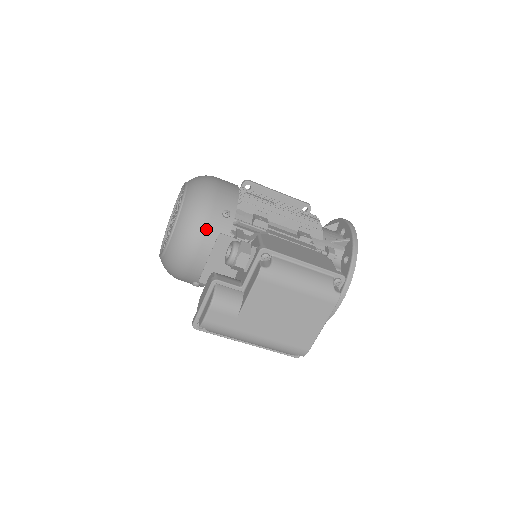
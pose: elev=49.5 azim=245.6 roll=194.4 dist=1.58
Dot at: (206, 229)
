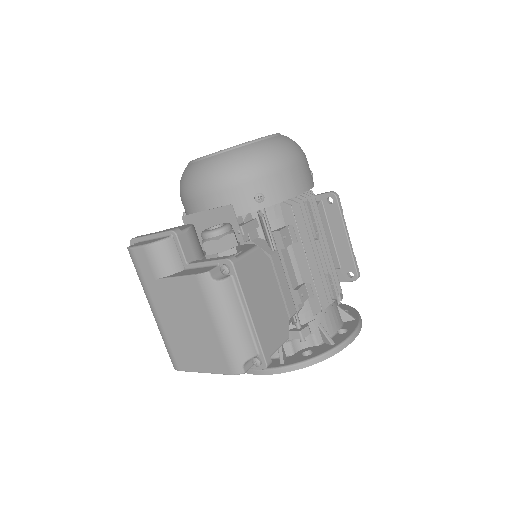
Dot at: (229, 188)
